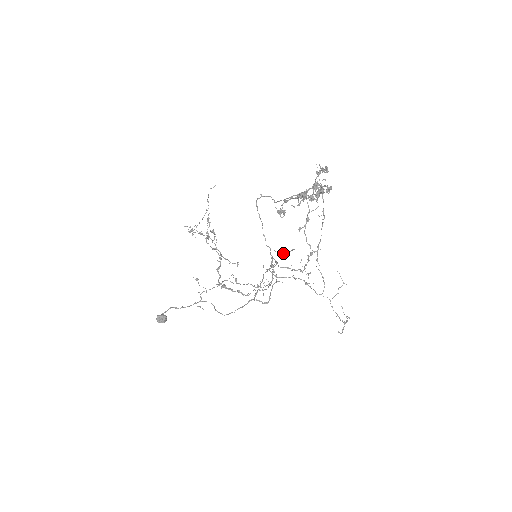
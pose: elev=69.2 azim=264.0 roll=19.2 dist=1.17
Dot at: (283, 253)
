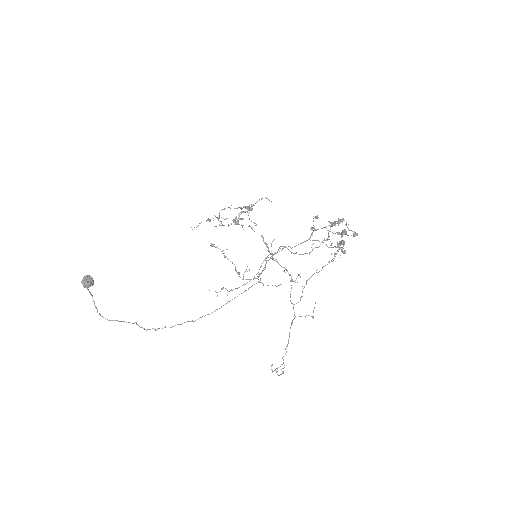
Dot at: (267, 285)
